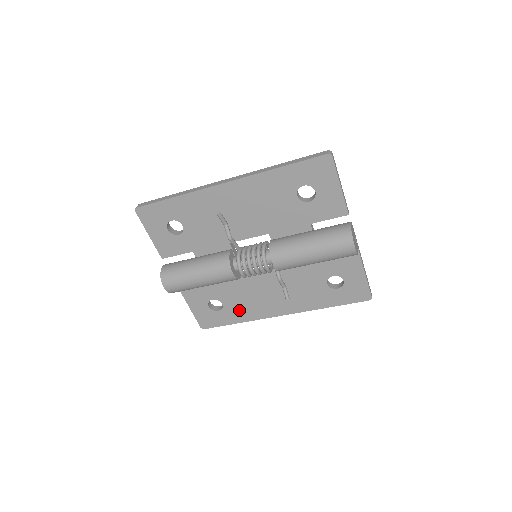
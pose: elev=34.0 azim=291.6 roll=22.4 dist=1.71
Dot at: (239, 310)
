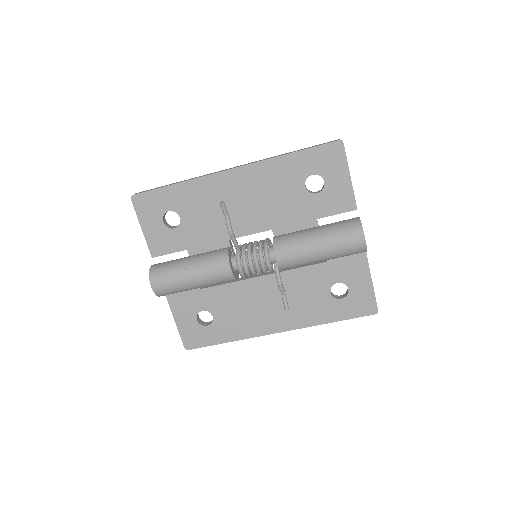
Dot at: (231, 325)
